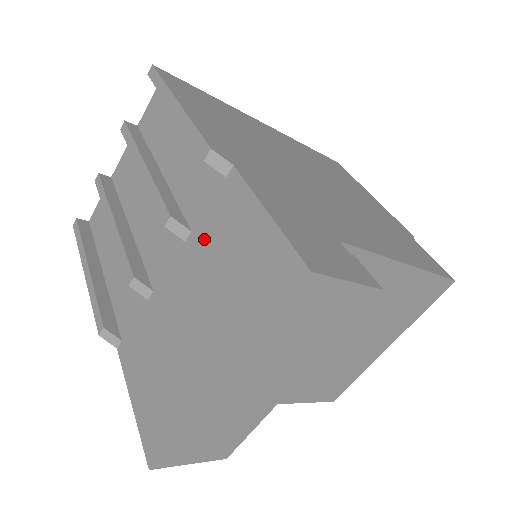
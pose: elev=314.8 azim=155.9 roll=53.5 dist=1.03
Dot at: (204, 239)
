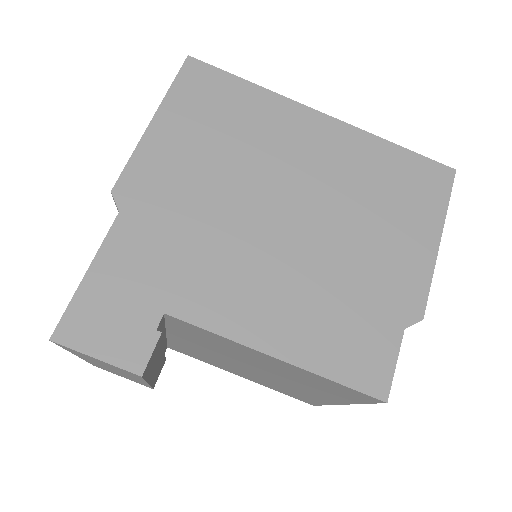
Dot at: occluded
